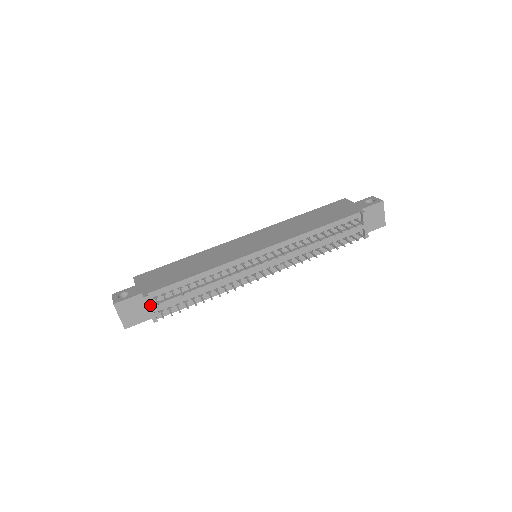
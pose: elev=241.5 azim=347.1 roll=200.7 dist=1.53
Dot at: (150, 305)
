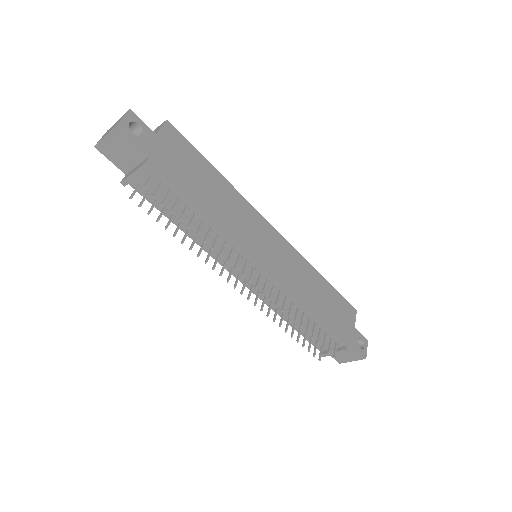
Dot at: (139, 173)
